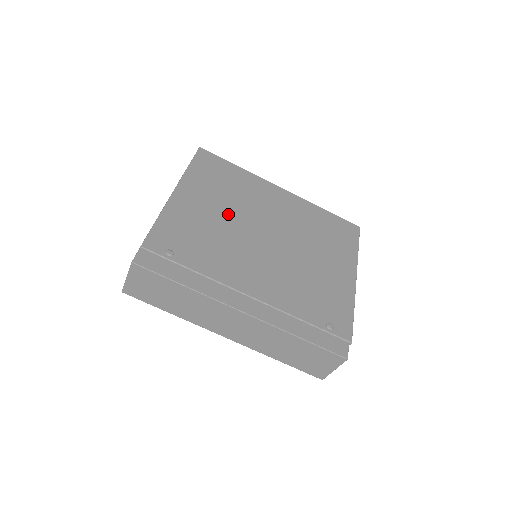
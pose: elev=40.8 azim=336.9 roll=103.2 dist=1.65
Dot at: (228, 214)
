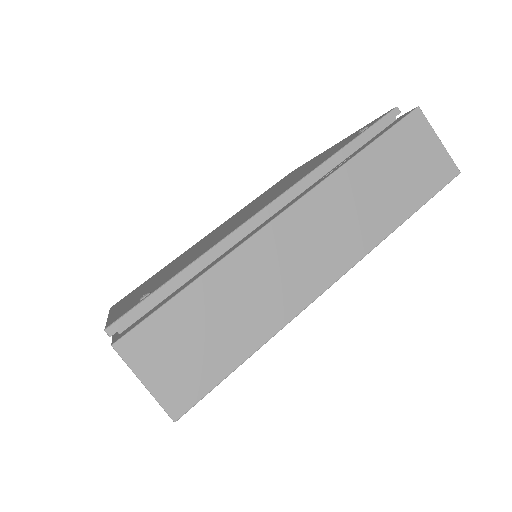
Dot at: occluded
